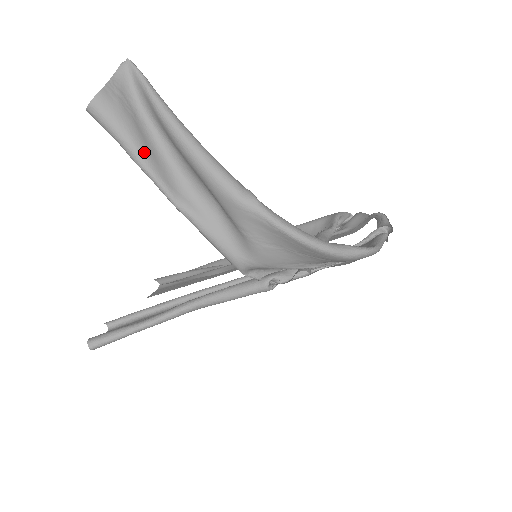
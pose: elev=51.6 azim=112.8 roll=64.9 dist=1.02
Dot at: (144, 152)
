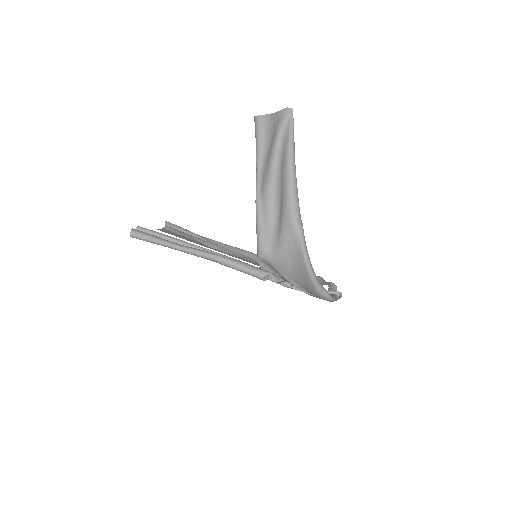
Dot at: (265, 160)
